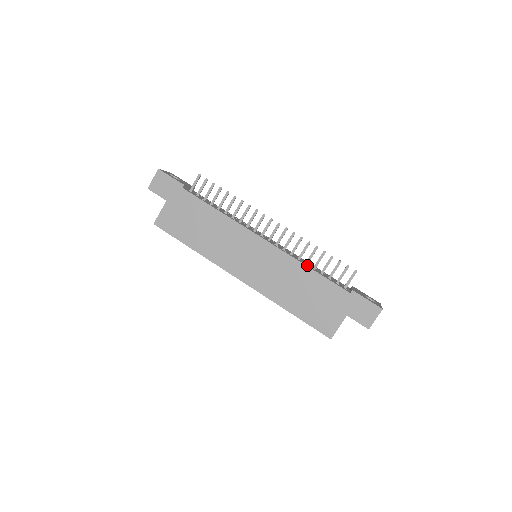
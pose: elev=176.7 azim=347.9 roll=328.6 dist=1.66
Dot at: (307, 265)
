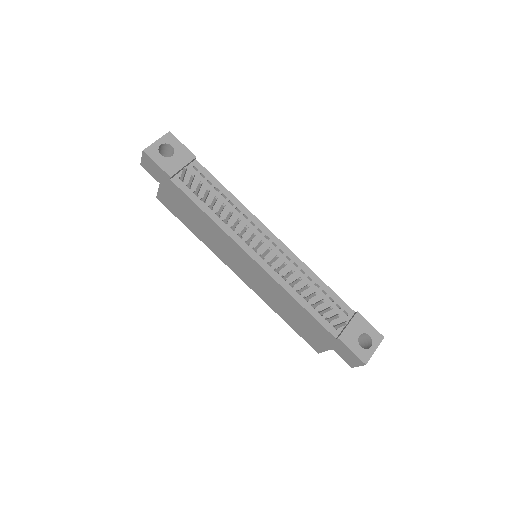
Dot at: (298, 295)
